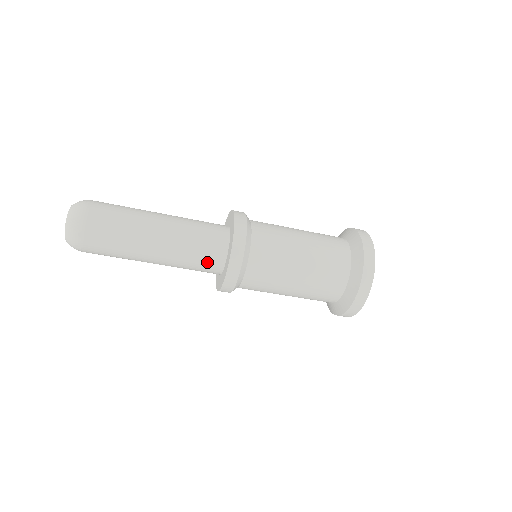
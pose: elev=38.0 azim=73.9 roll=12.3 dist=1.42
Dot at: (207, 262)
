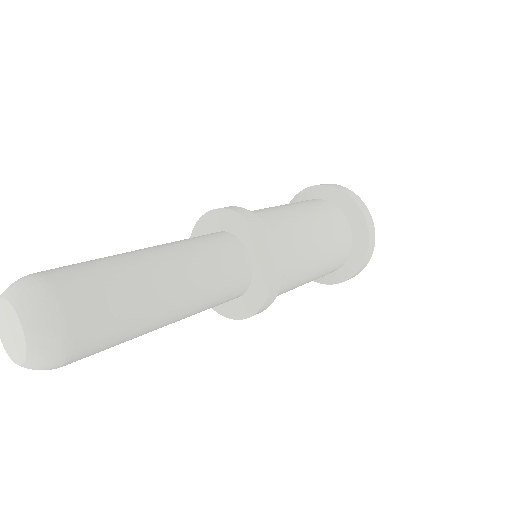
Dot at: (233, 289)
